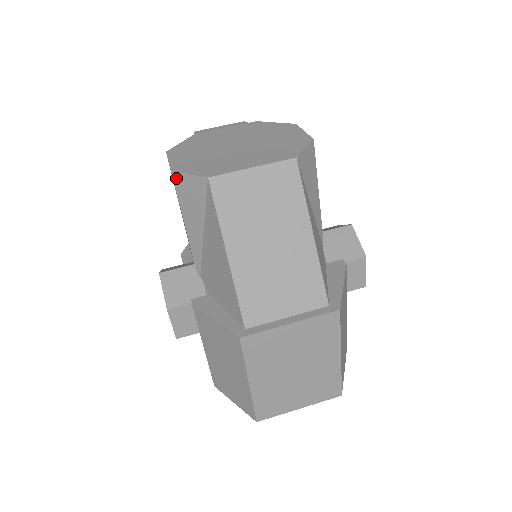
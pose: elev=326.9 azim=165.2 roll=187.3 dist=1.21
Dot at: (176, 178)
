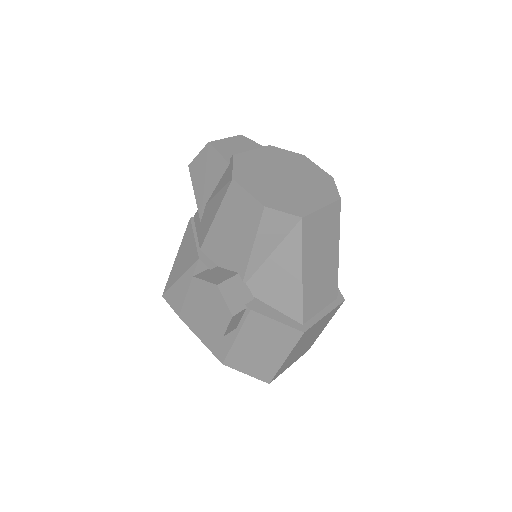
Dot at: (267, 212)
